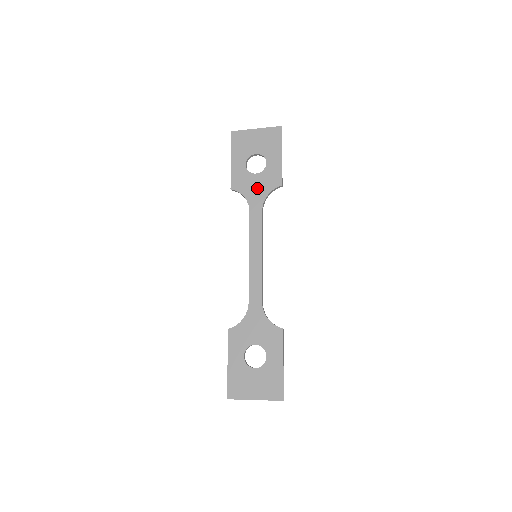
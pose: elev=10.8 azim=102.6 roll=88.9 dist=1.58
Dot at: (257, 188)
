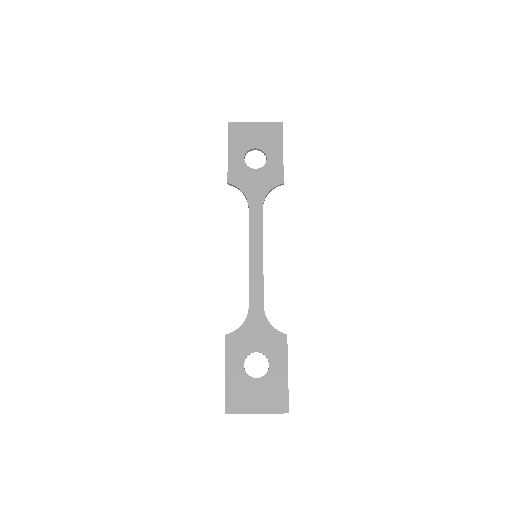
Dot at: (257, 184)
